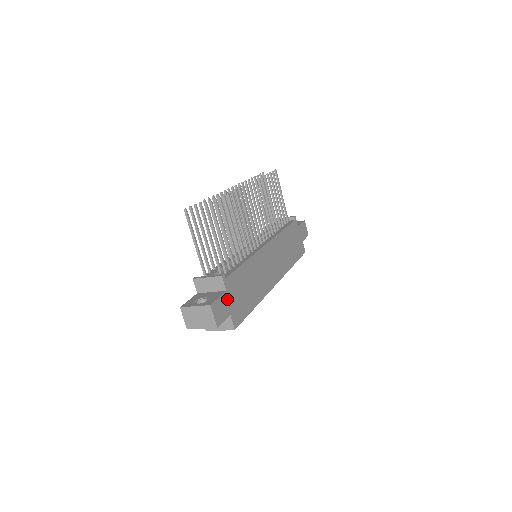
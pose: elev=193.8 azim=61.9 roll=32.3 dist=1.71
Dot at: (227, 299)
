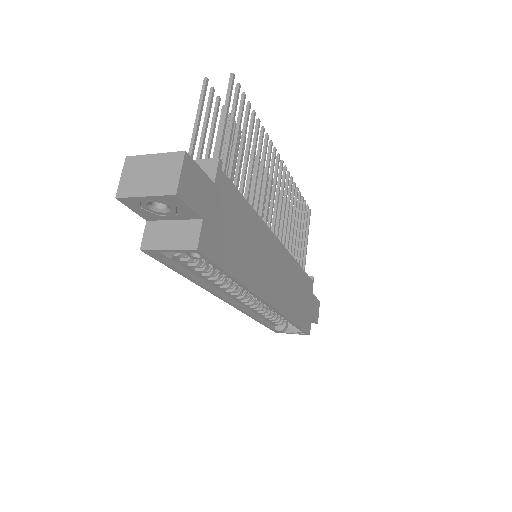
Dot at: (210, 194)
